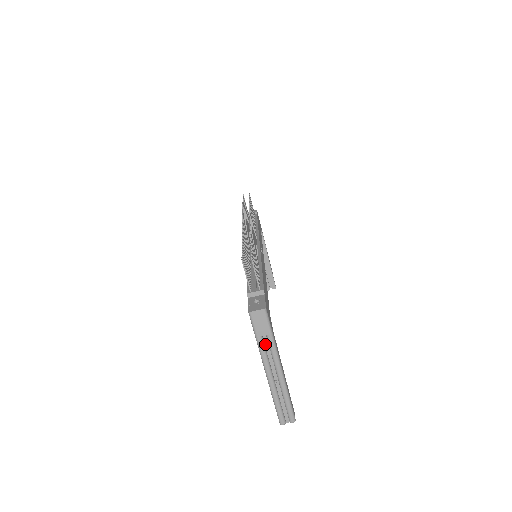
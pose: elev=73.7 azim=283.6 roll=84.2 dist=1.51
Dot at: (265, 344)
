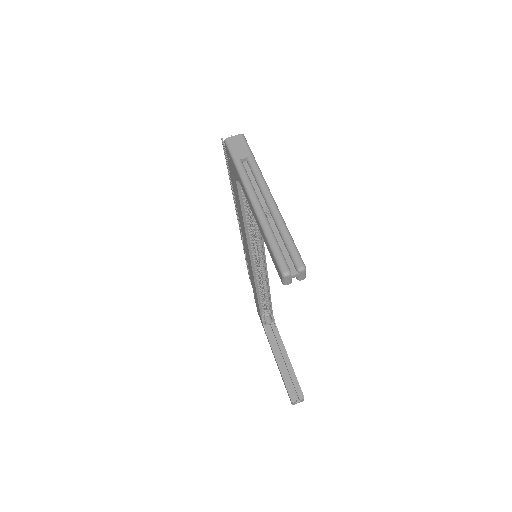
Dot at: (247, 172)
